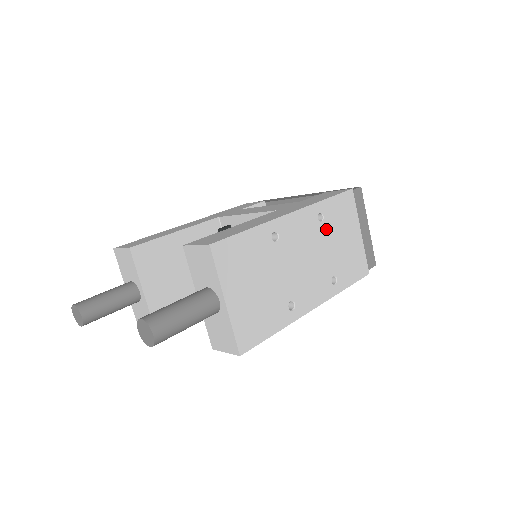
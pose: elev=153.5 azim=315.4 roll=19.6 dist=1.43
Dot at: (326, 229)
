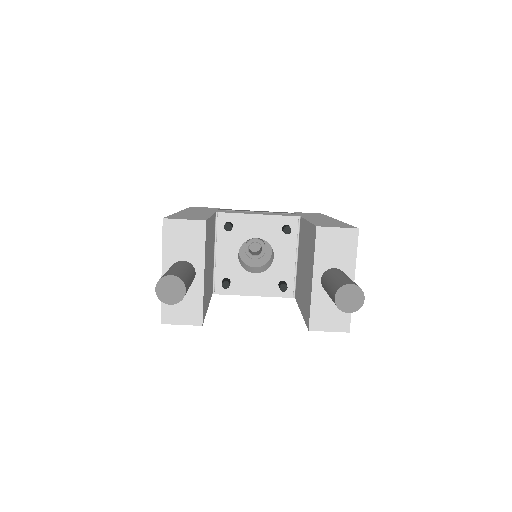
Dot at: occluded
